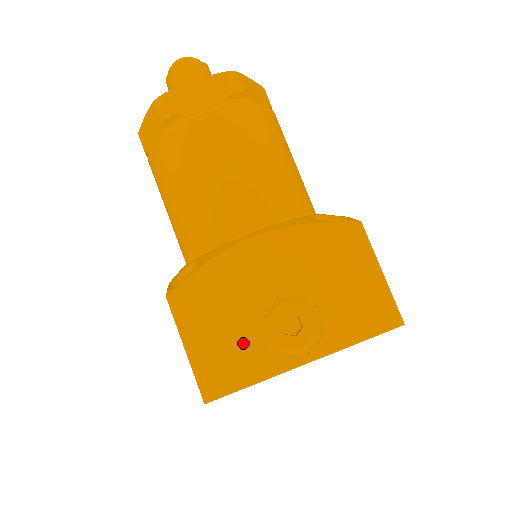
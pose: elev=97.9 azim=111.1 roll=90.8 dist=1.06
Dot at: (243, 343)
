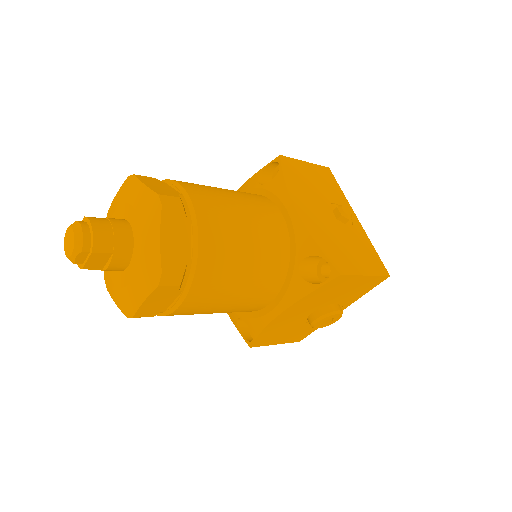
Dot at: (303, 328)
